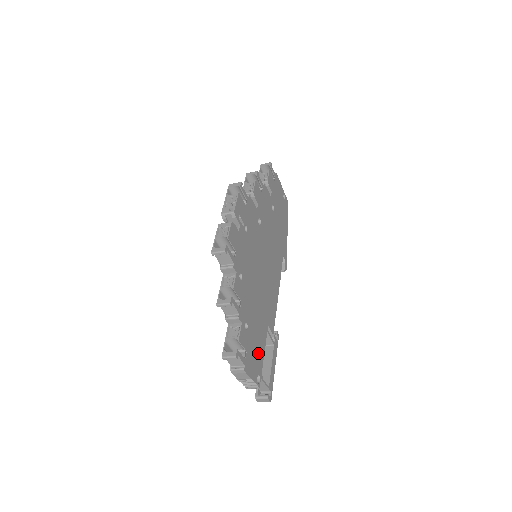
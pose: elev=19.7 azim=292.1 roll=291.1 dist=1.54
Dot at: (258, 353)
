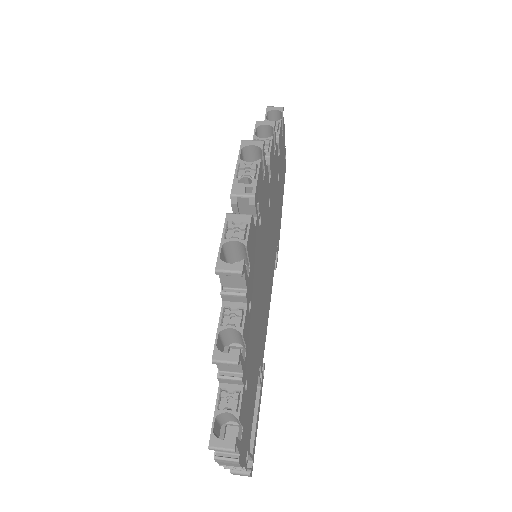
Dot at: (250, 416)
